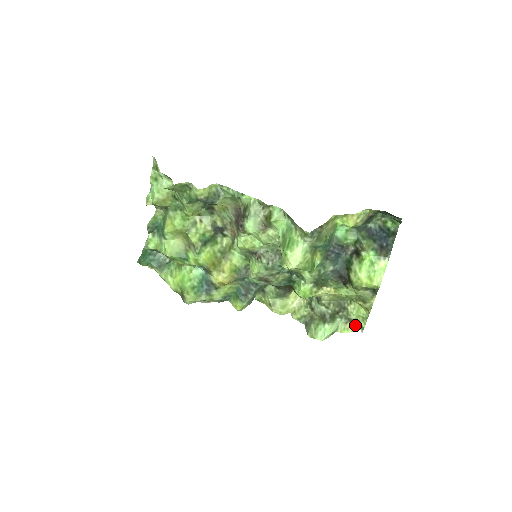
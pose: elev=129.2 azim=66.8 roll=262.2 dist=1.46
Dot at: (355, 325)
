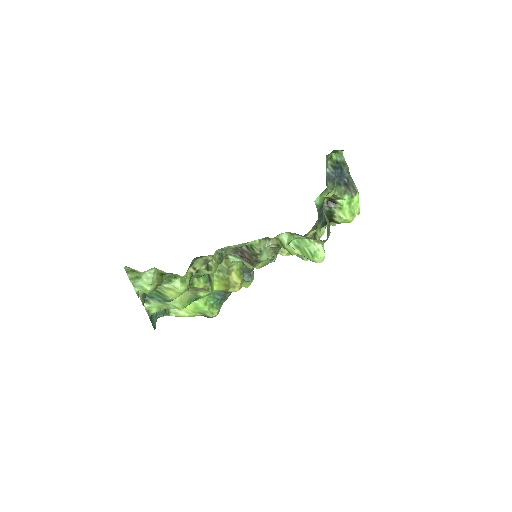
Dot at: occluded
